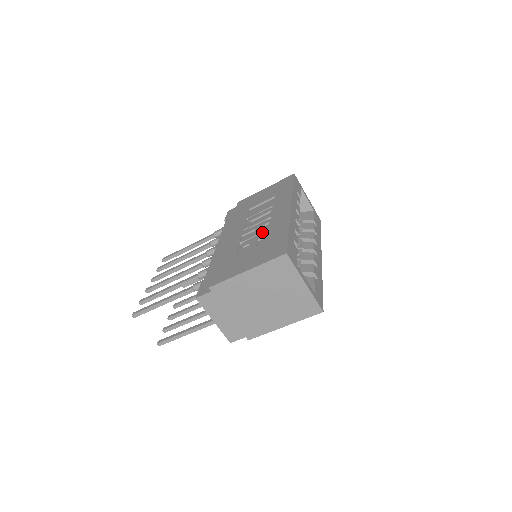
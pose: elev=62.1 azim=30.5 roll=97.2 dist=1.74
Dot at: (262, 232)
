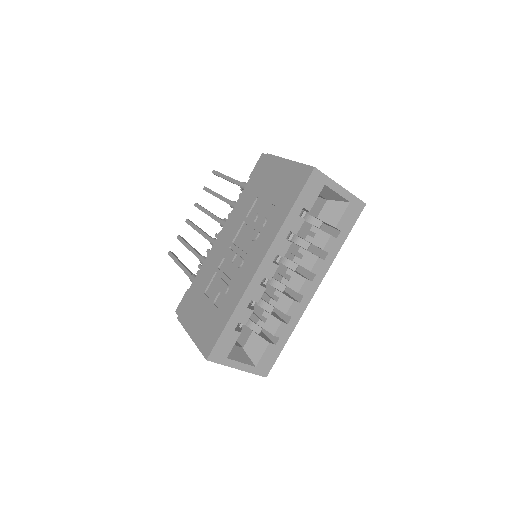
Dot at: (228, 281)
